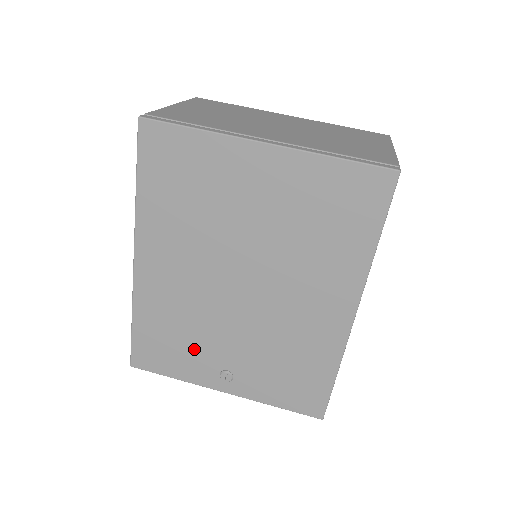
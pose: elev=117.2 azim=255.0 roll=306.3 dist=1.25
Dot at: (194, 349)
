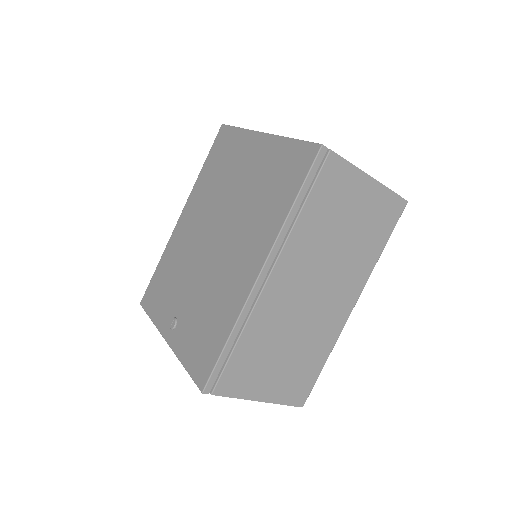
Dot at: (171, 293)
